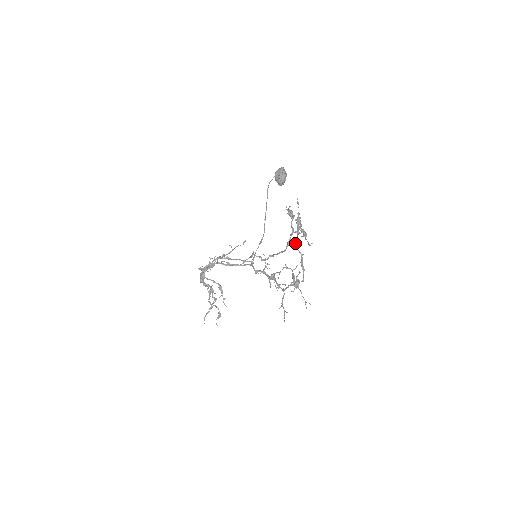
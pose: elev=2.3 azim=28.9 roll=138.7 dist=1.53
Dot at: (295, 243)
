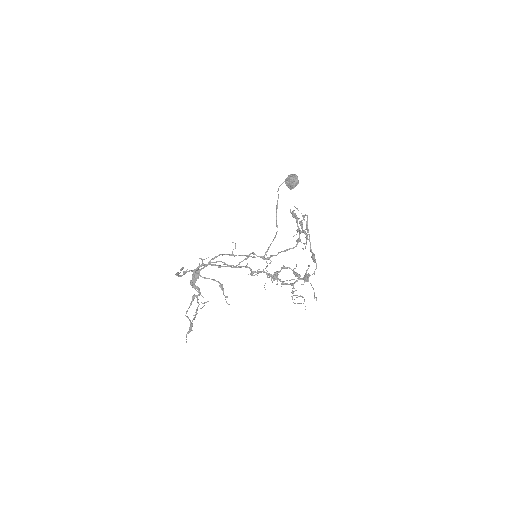
Dot at: (301, 242)
